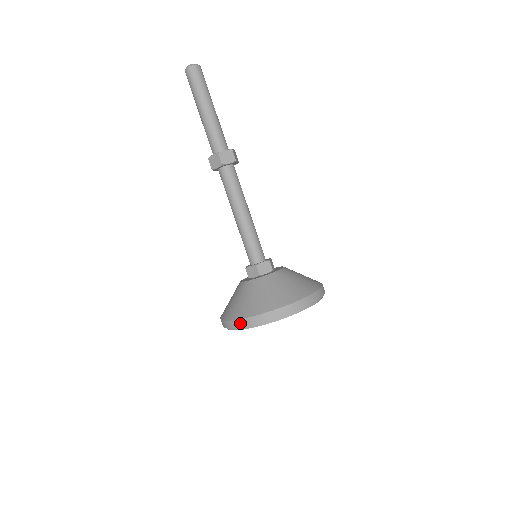
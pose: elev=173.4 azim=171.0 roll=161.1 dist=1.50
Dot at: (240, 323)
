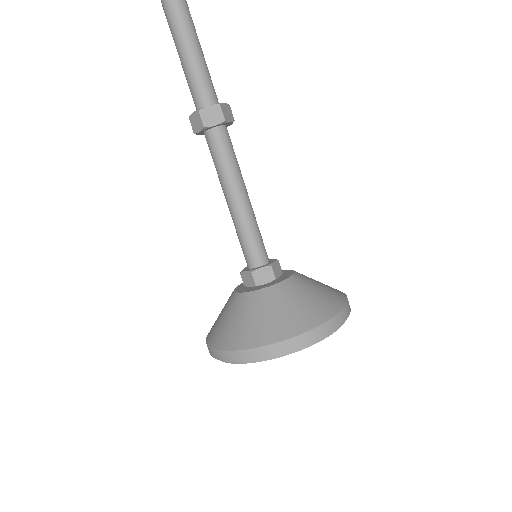
Dot at: (294, 343)
